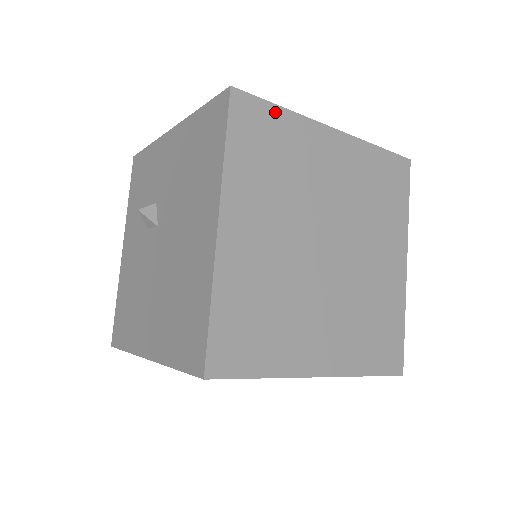
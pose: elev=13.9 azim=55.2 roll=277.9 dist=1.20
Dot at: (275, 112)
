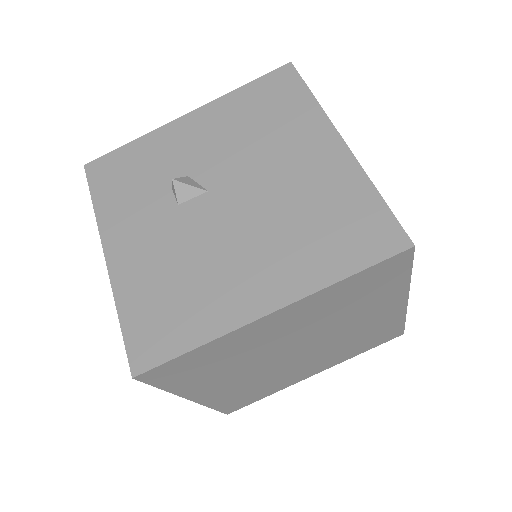
Dot at: occluded
